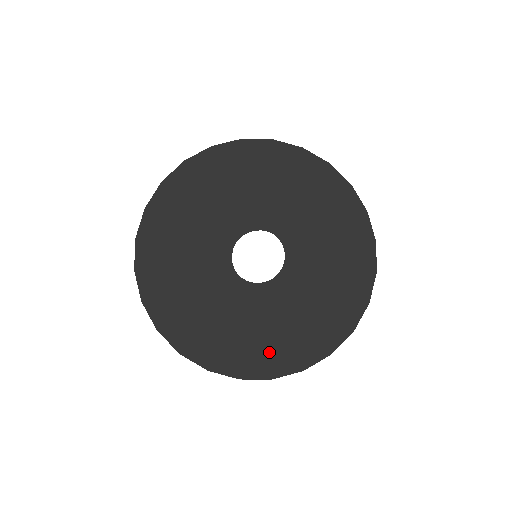
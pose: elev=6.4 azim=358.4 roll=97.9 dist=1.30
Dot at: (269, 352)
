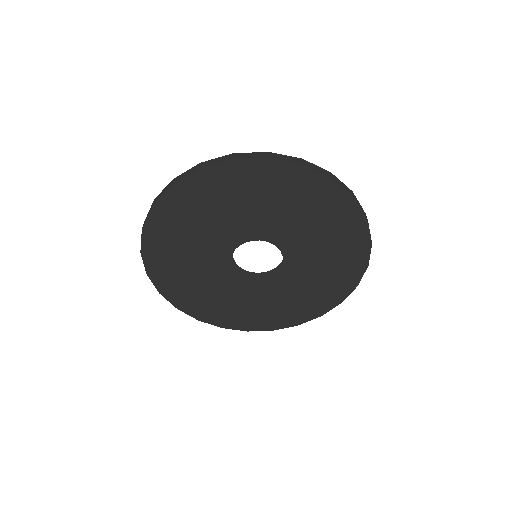
Dot at: (229, 315)
